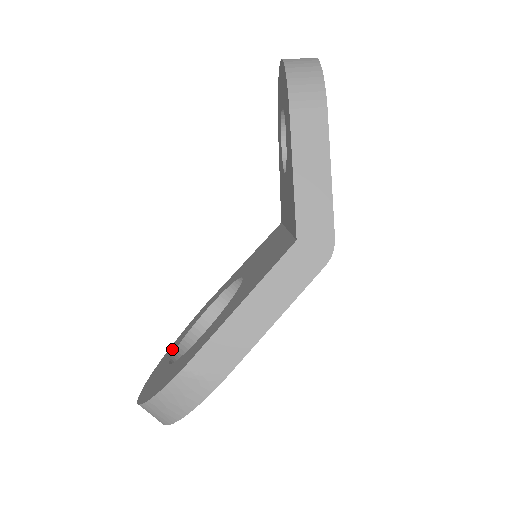
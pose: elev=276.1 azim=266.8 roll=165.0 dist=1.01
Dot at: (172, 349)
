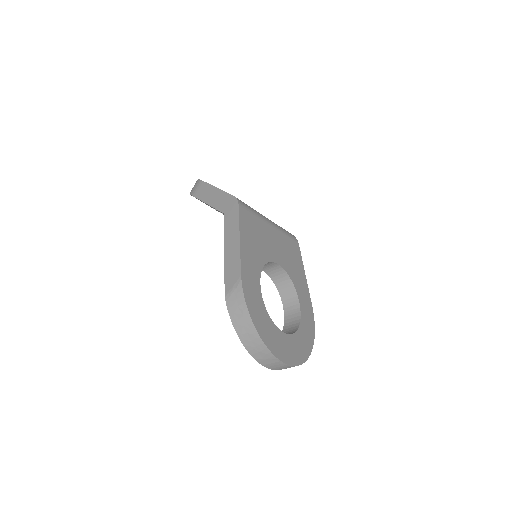
Dot at: occluded
